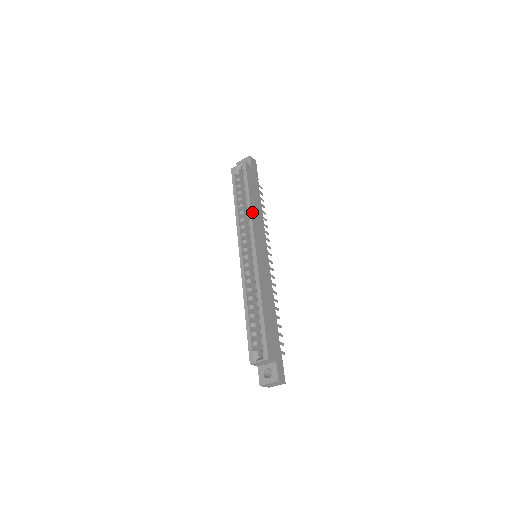
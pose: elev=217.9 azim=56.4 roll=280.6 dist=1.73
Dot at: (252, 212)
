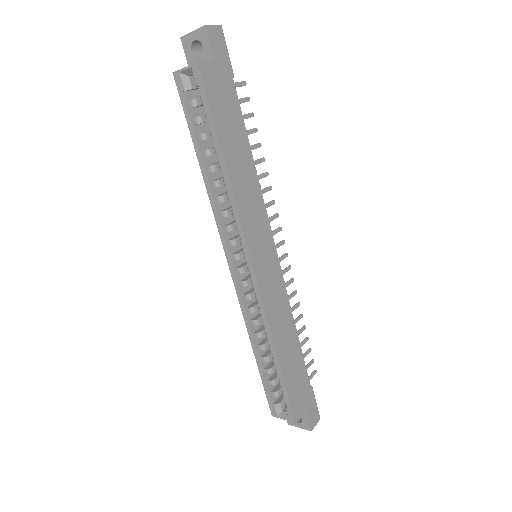
Dot at: (235, 191)
